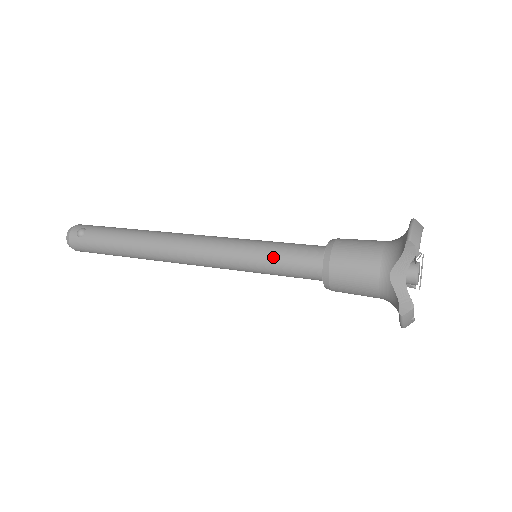
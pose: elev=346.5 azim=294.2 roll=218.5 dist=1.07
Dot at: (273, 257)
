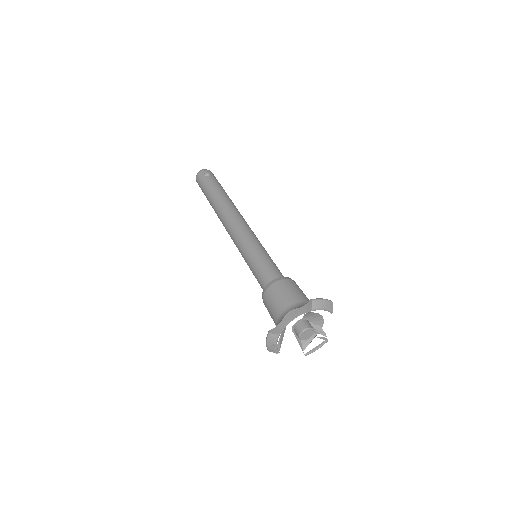
Dot at: (259, 259)
